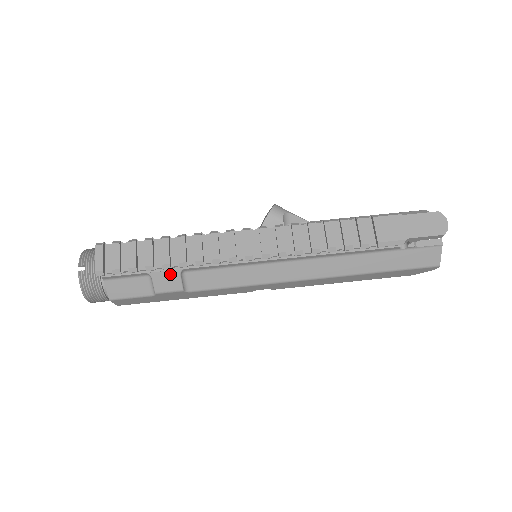
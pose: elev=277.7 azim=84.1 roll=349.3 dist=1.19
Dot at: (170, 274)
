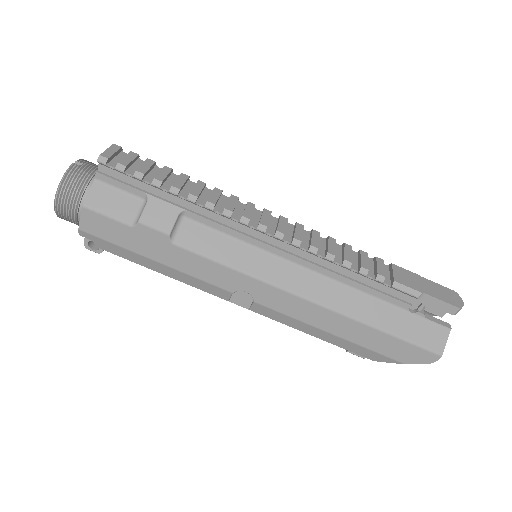
Dot at: (169, 208)
